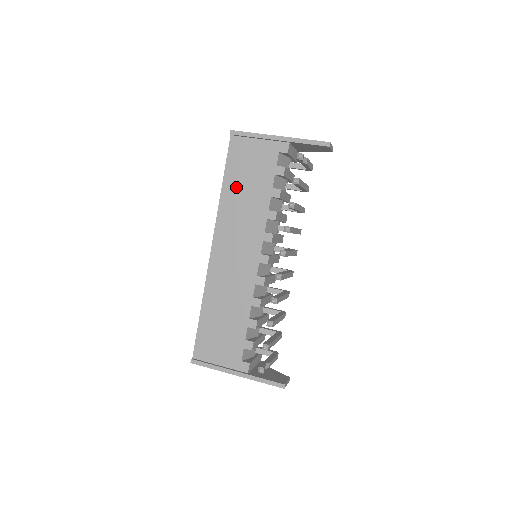
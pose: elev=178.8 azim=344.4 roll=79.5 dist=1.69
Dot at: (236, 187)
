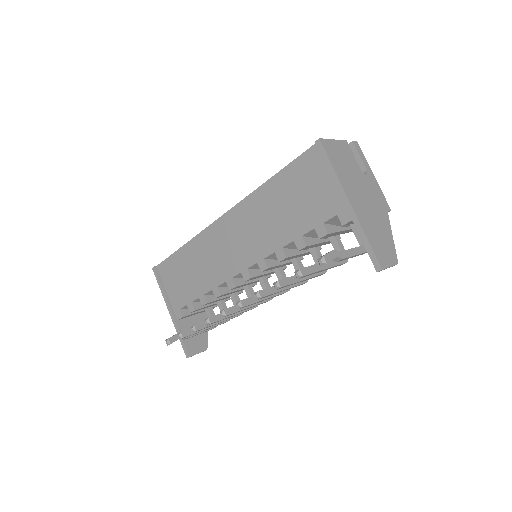
Dot at: (278, 195)
